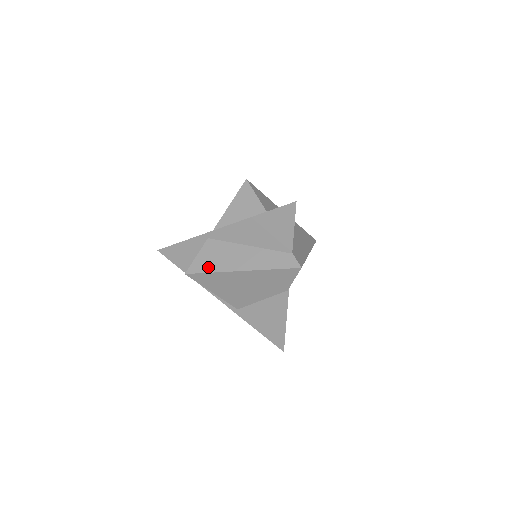
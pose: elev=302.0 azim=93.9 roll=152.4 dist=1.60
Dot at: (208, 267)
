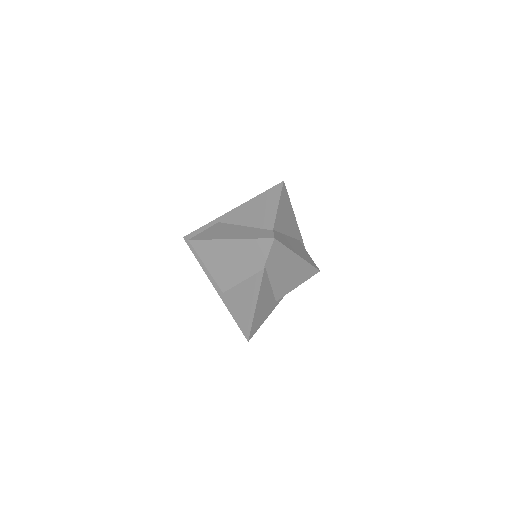
Dot at: (207, 237)
